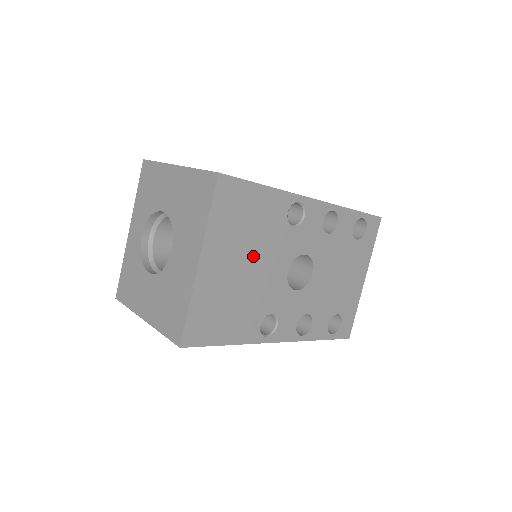
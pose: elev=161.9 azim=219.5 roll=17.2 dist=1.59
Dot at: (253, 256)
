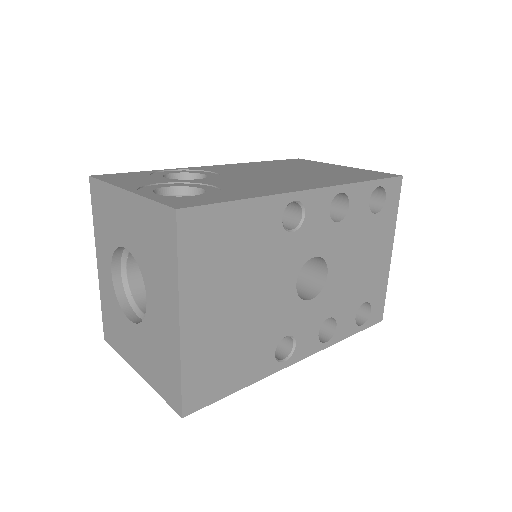
Dot at: (248, 286)
